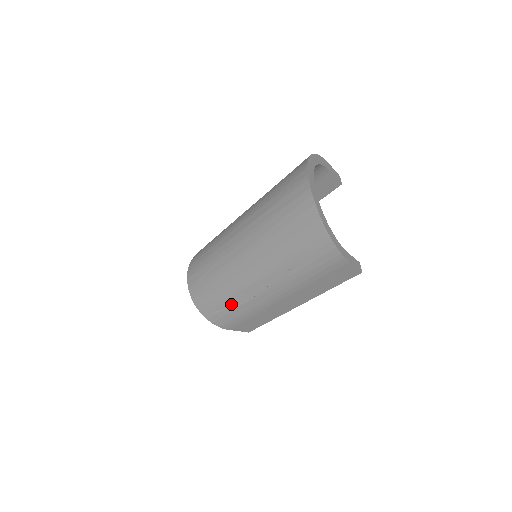
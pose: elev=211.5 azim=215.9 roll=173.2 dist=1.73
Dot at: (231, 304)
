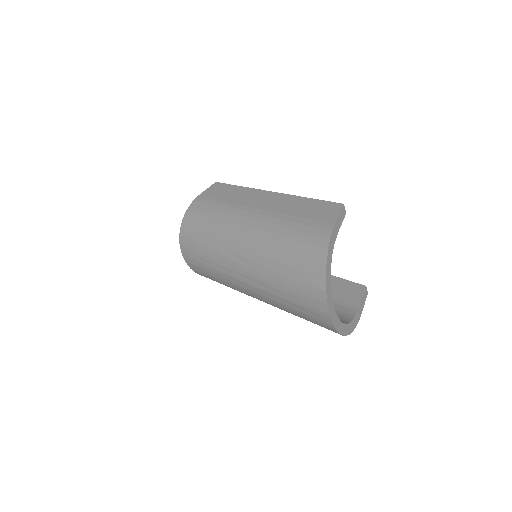
Dot at: occluded
